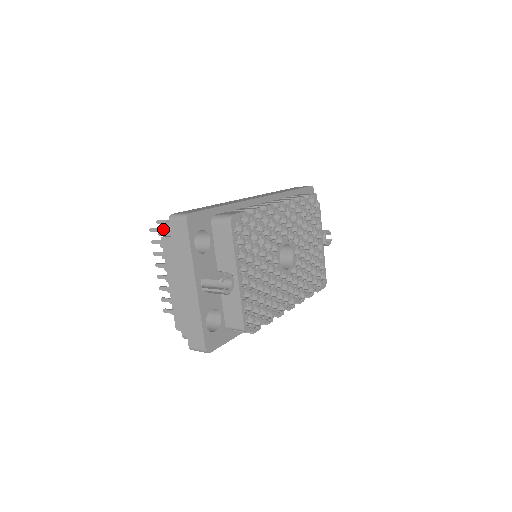
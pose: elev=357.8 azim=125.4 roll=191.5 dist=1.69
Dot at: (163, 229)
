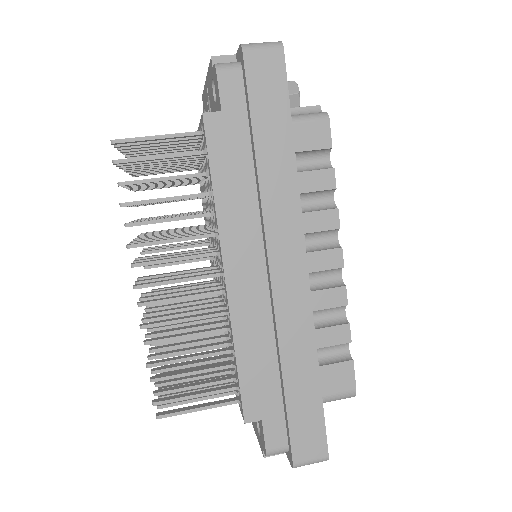
Dot at: occluded
